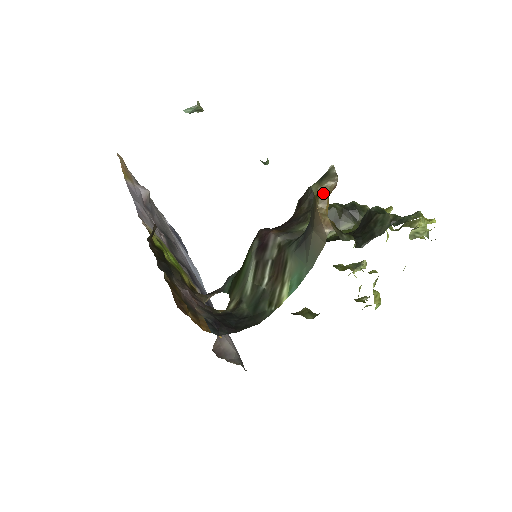
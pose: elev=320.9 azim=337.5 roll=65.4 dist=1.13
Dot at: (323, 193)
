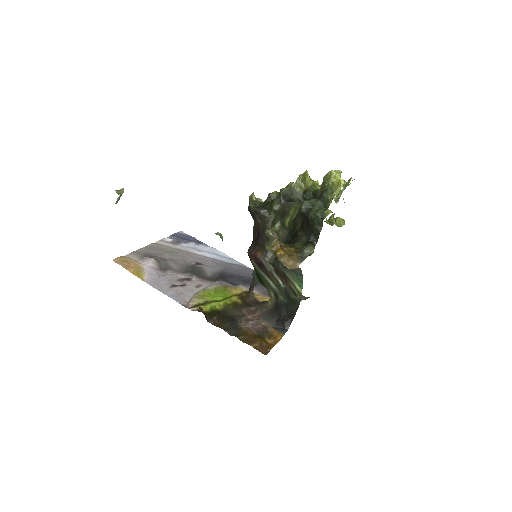
Dot at: (276, 249)
